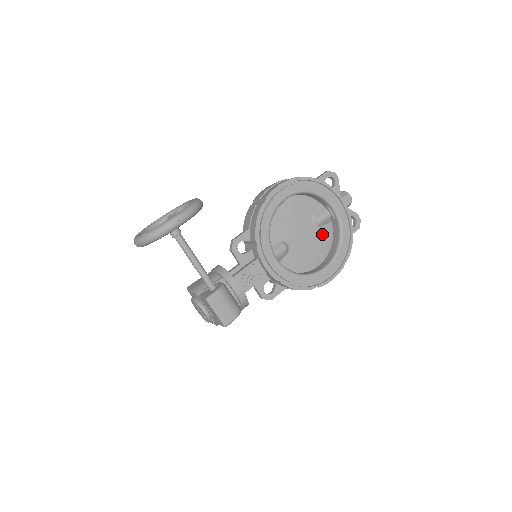
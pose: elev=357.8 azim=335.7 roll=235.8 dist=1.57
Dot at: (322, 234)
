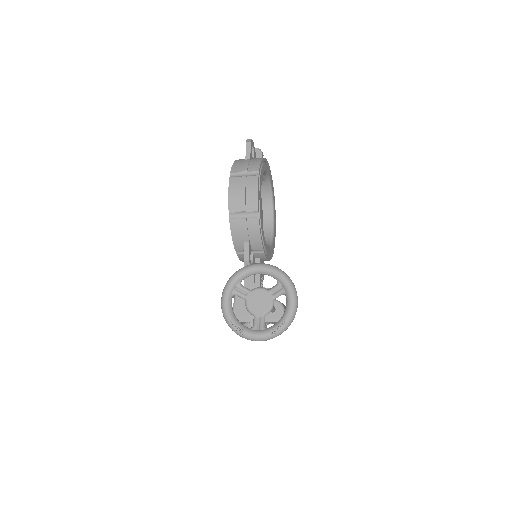
Dot at: occluded
